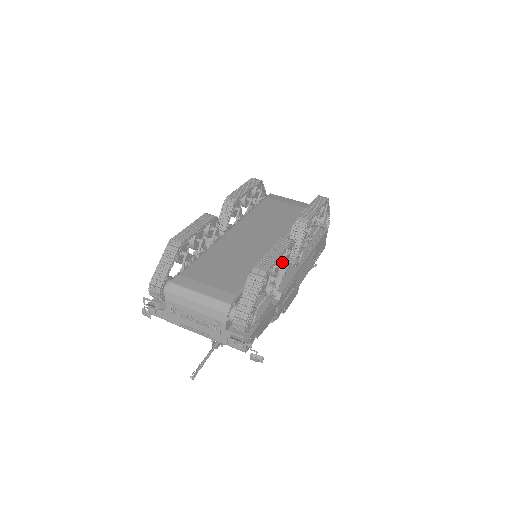
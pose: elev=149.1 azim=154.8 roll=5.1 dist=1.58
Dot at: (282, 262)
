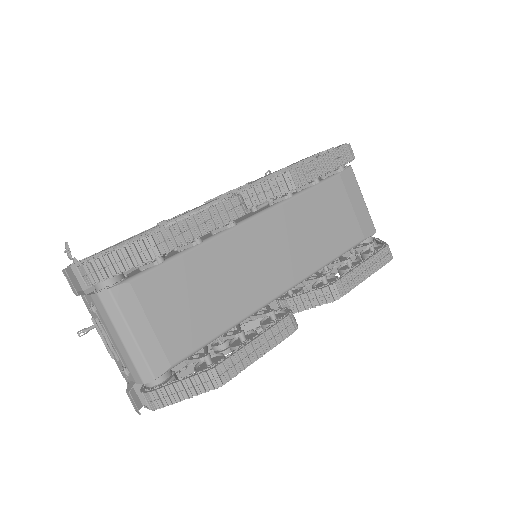
Dot at: occluded
